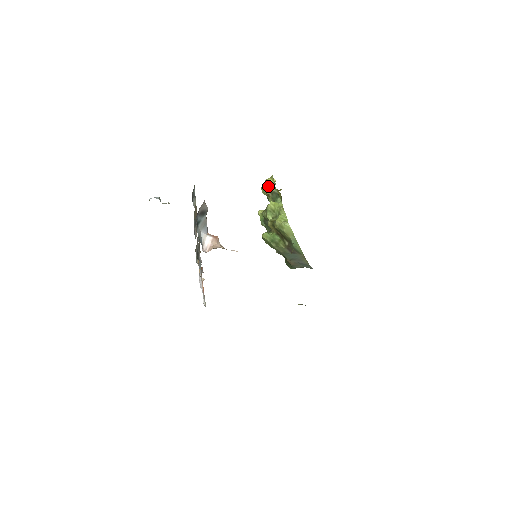
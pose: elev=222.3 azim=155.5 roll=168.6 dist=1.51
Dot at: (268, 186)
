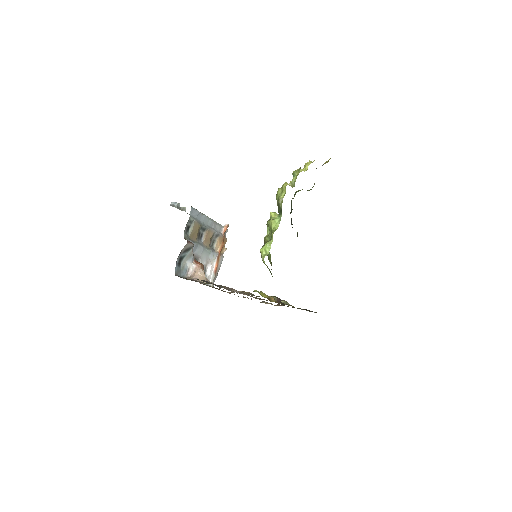
Dot at: (279, 195)
